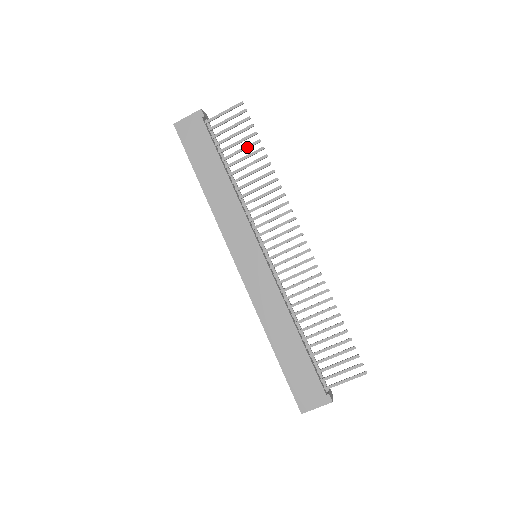
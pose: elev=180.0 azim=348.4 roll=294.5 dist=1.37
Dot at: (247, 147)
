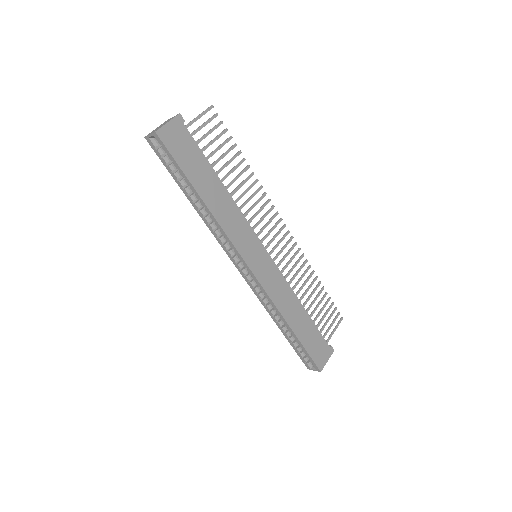
Dot at: (228, 152)
